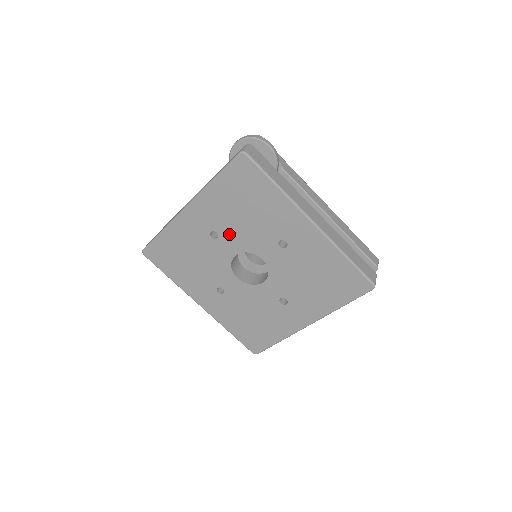
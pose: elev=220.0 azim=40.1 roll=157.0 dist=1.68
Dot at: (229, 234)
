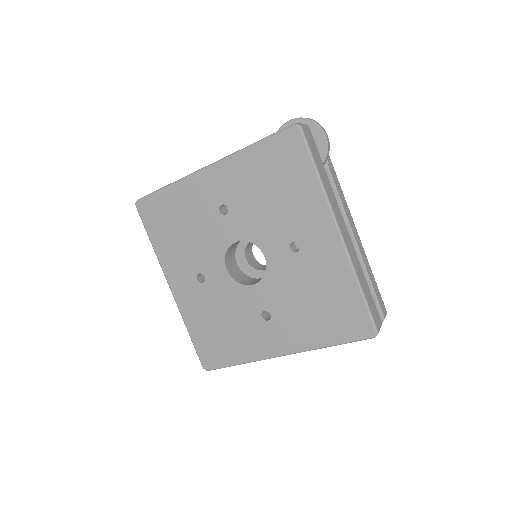
Dot at: (241, 214)
